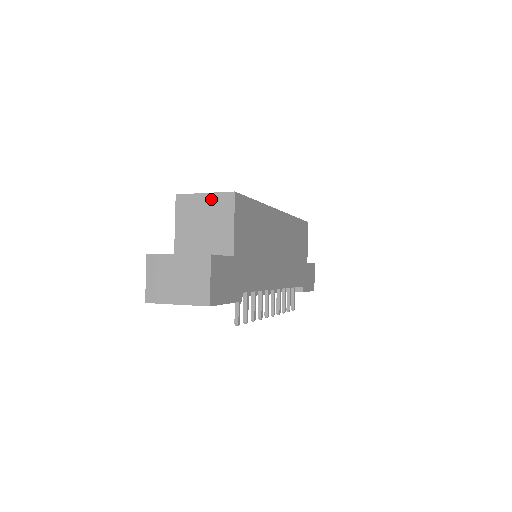
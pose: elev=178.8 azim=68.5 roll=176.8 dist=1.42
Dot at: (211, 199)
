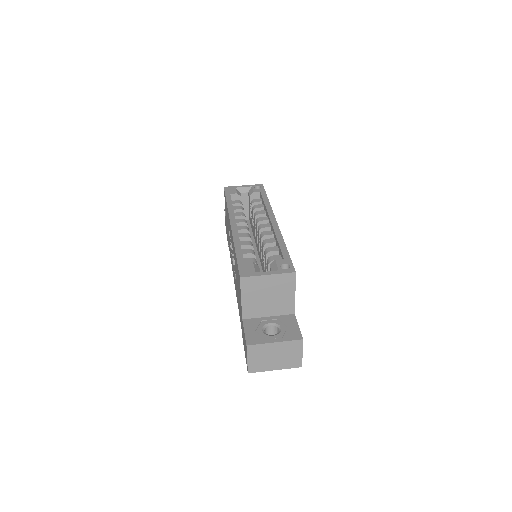
Dot at: (274, 279)
